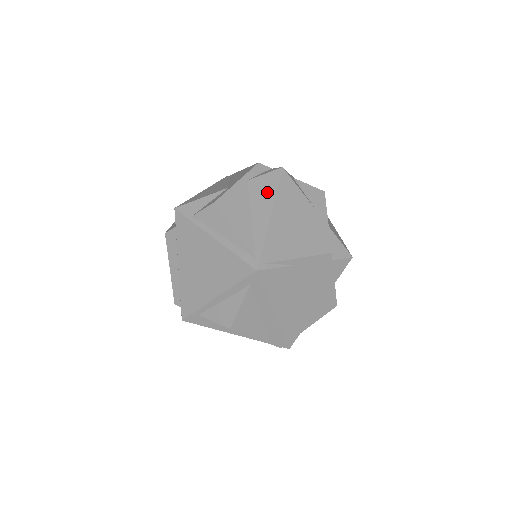
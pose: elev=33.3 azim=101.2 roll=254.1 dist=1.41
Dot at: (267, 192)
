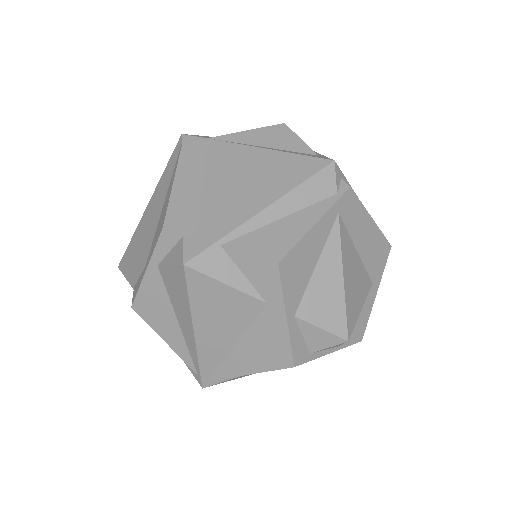
Dot at: (181, 298)
